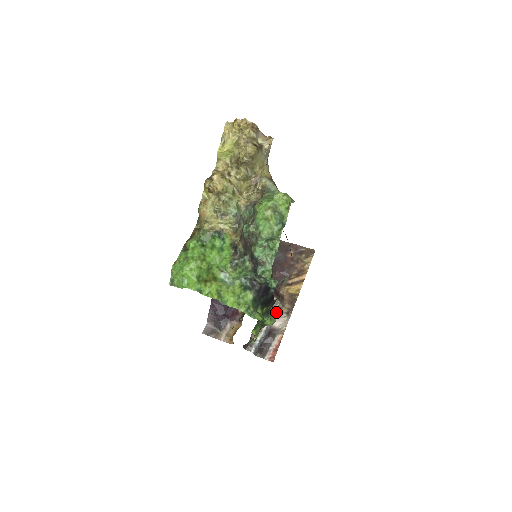
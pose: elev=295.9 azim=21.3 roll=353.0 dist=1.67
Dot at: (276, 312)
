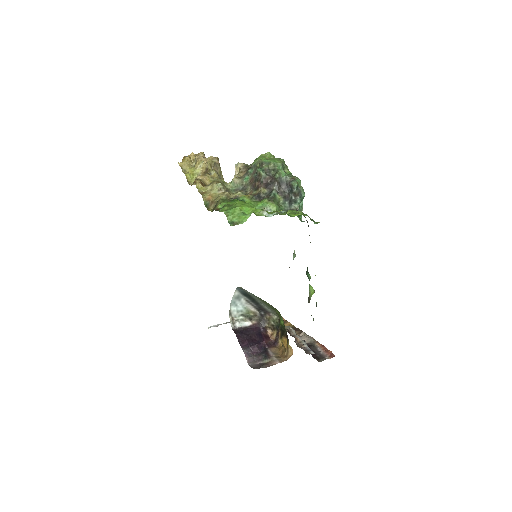
Dot at: (295, 332)
